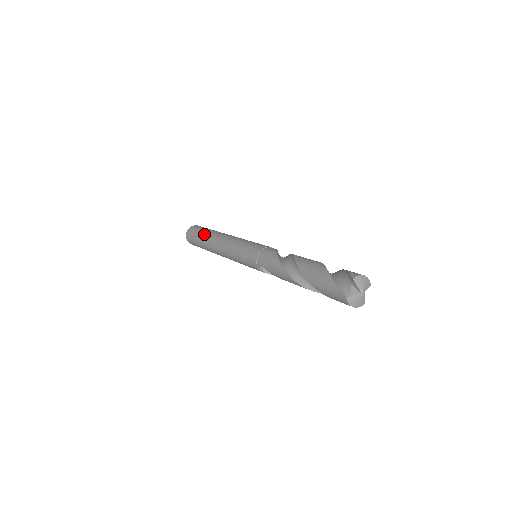
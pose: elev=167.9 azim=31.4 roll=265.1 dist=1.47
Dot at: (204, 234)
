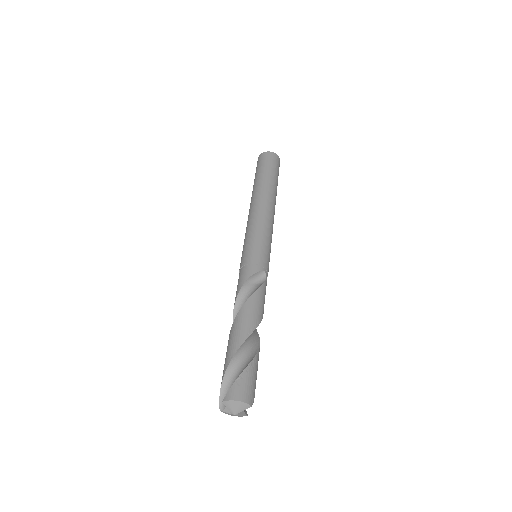
Dot at: (255, 181)
